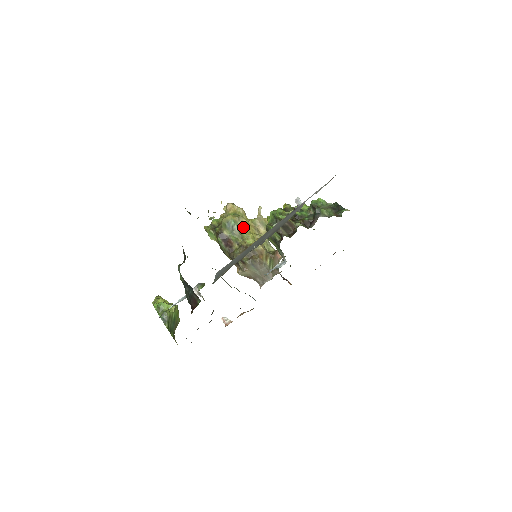
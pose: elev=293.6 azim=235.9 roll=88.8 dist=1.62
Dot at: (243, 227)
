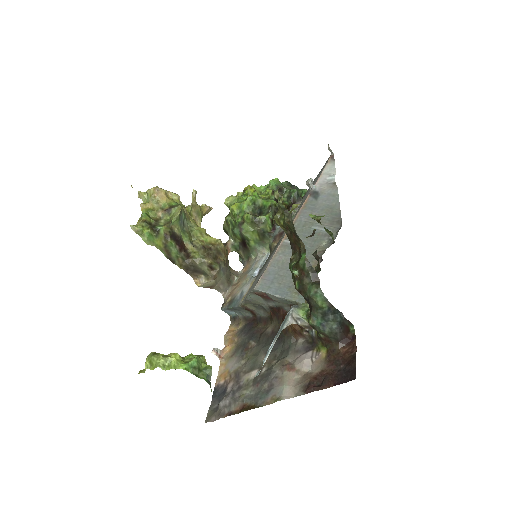
Dot at: (190, 220)
